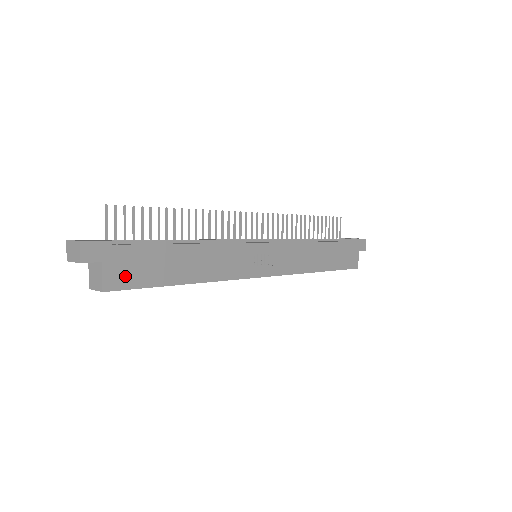
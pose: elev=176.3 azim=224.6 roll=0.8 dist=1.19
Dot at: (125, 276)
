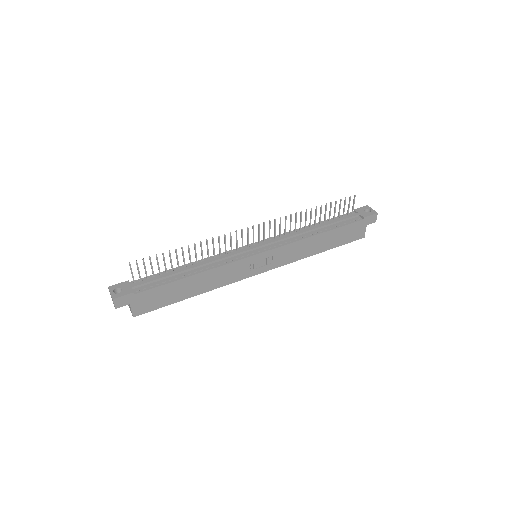
Dot at: (147, 306)
